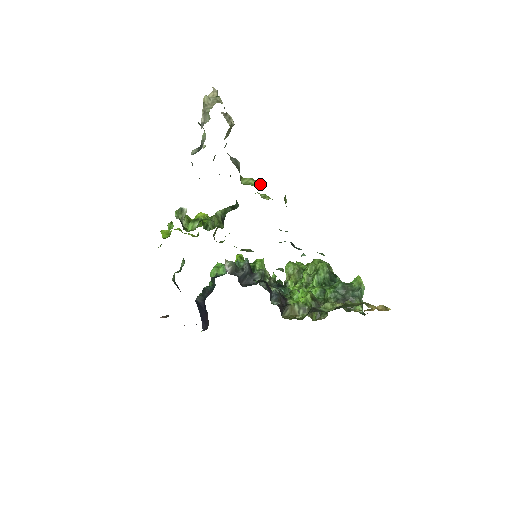
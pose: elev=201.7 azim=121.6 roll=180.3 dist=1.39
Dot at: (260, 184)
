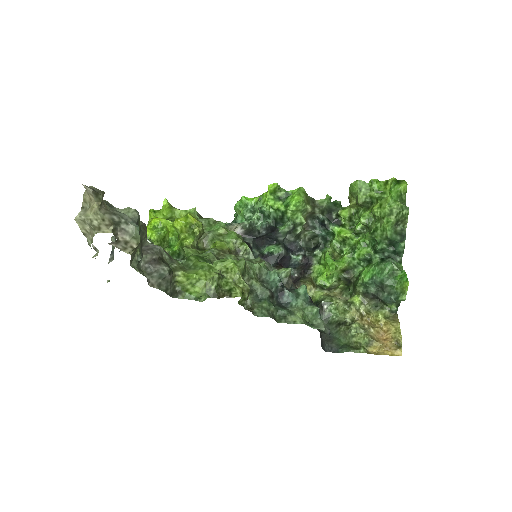
Dot at: (200, 294)
